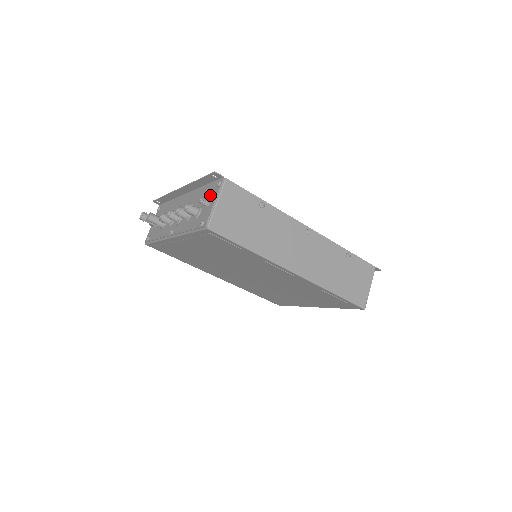
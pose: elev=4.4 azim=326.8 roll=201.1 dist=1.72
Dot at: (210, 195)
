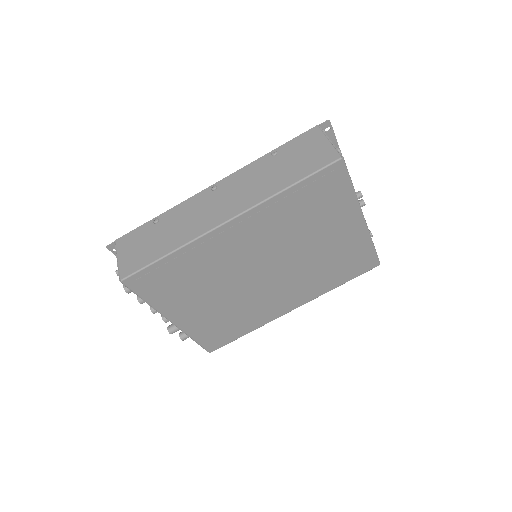
Dot at: occluded
